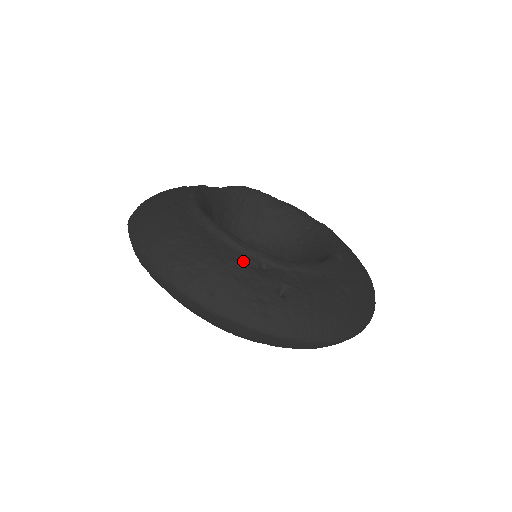
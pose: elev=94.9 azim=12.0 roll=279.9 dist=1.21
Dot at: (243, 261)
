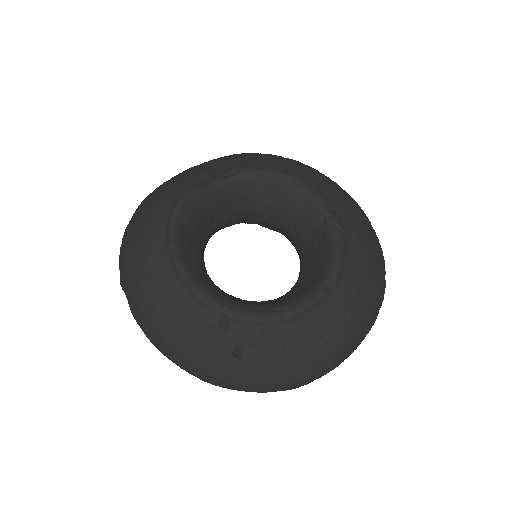
Dot at: (202, 319)
